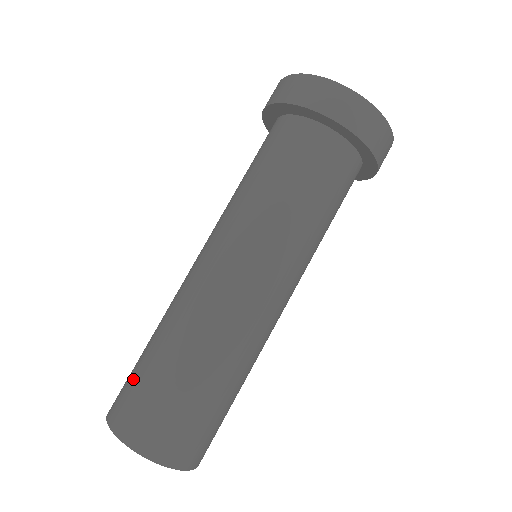
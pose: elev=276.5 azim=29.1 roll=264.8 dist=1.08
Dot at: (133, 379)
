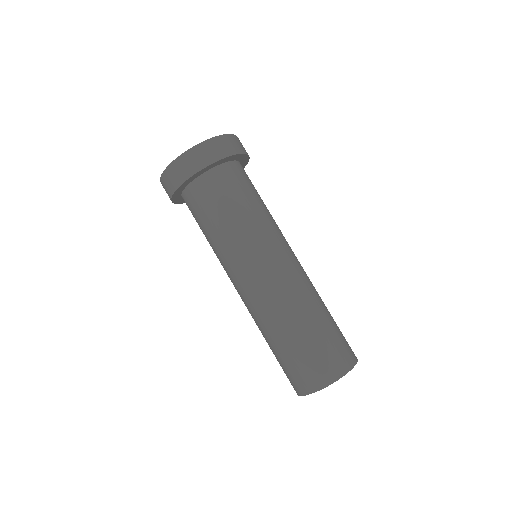
Dot at: (282, 368)
